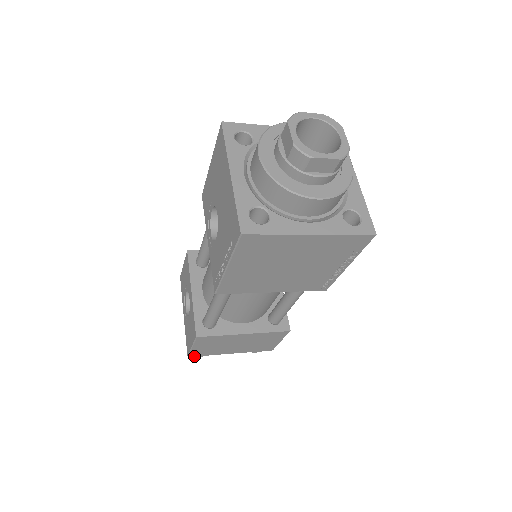
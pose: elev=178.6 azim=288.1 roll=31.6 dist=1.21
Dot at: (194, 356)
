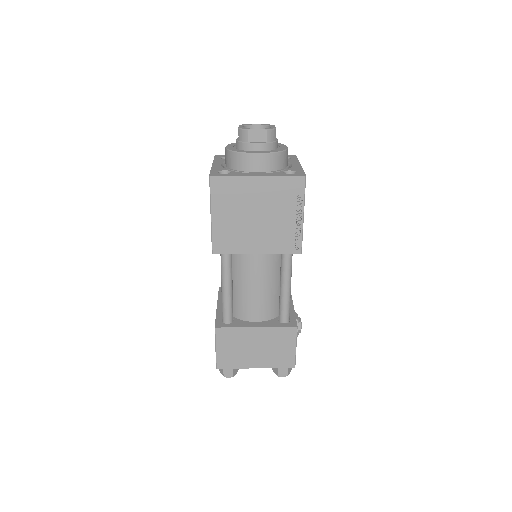
Dot at: (222, 368)
